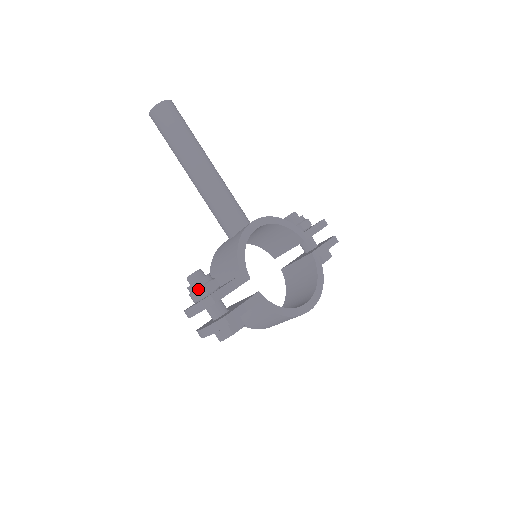
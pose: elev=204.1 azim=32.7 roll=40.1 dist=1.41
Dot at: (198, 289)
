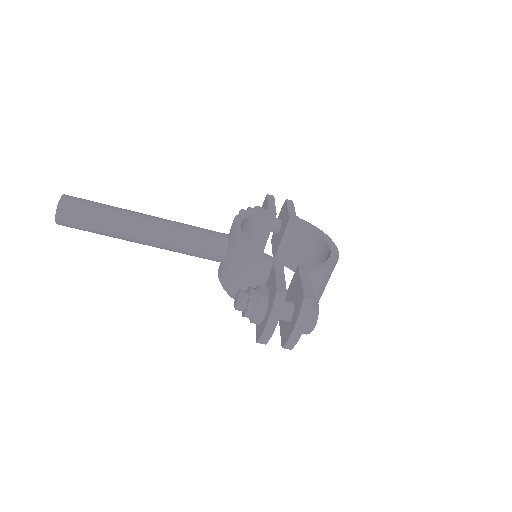
Dot at: (257, 303)
